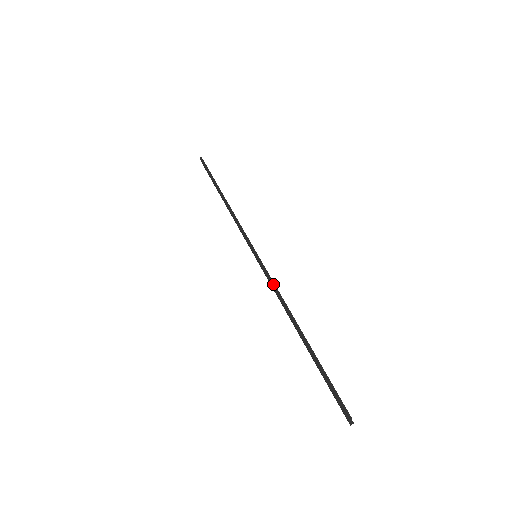
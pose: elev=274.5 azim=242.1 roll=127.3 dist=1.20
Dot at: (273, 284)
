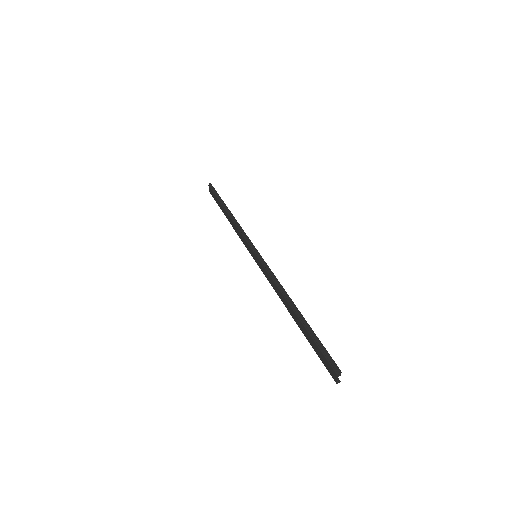
Dot at: (273, 274)
